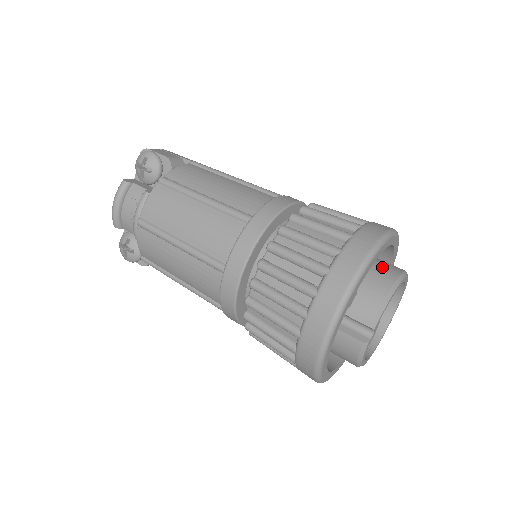
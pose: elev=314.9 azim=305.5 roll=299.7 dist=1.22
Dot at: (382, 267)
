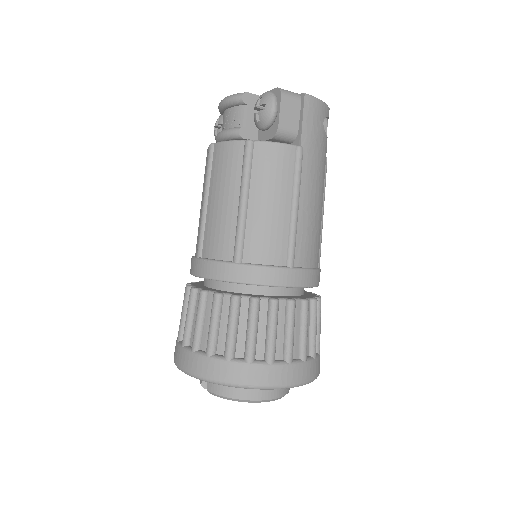
Dot at: occluded
